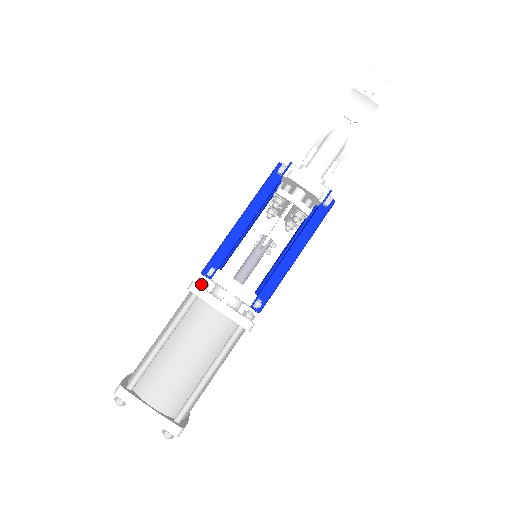
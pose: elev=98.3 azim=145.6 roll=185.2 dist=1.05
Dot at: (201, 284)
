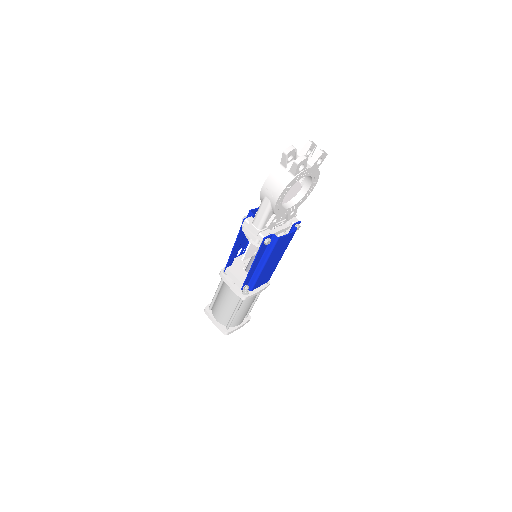
Dot at: (224, 272)
